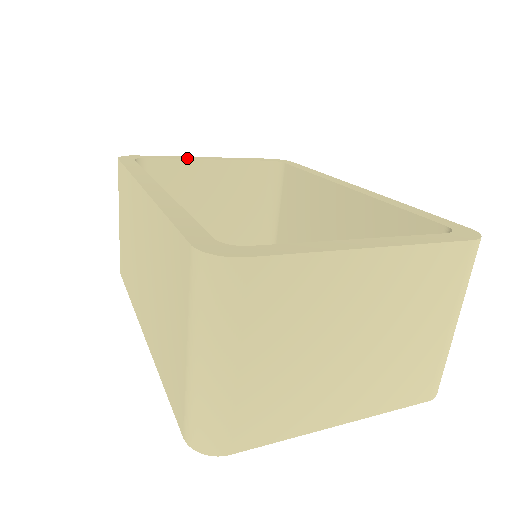
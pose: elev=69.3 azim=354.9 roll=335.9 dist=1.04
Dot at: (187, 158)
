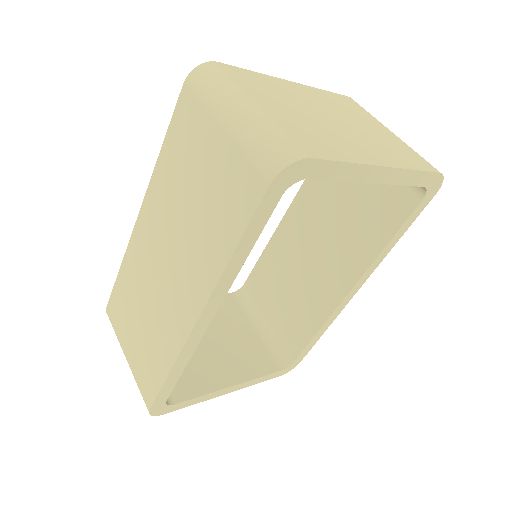
Dot at: occluded
